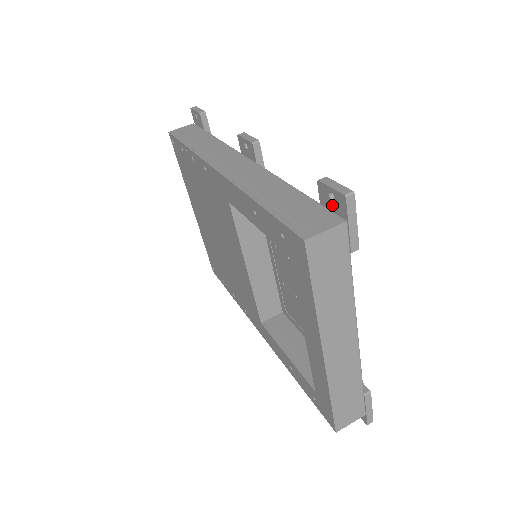
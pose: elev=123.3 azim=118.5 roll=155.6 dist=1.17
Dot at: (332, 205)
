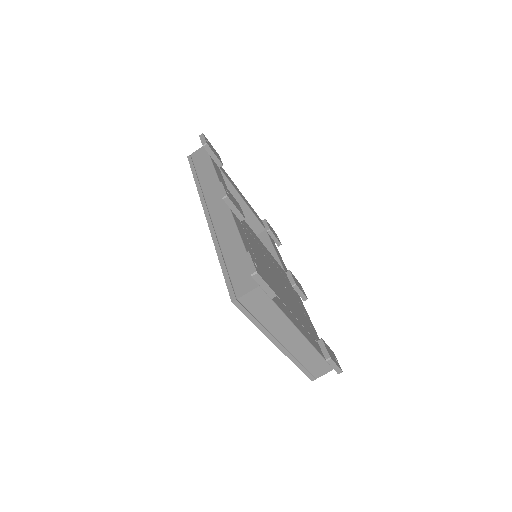
Dot at: occluded
